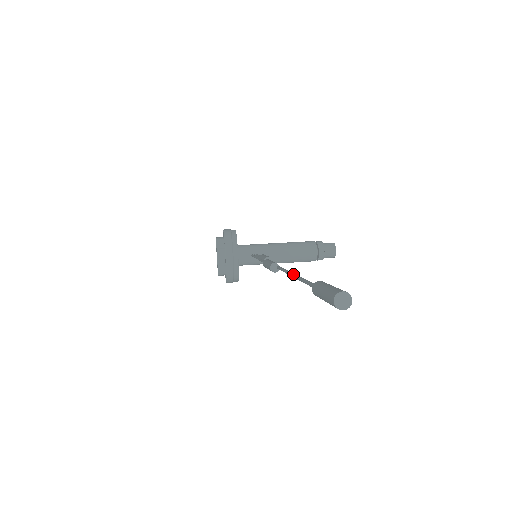
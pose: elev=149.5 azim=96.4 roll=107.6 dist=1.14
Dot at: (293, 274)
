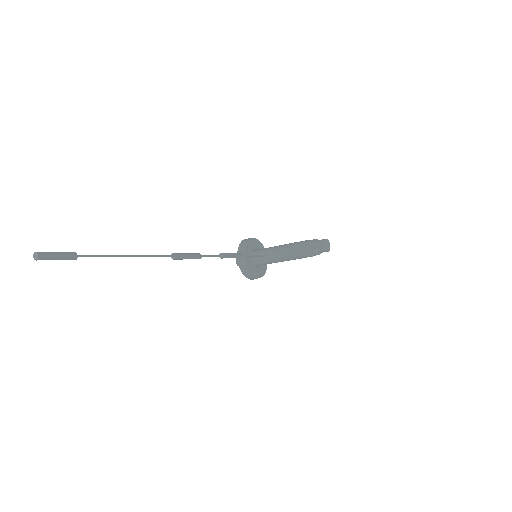
Dot at: (129, 255)
